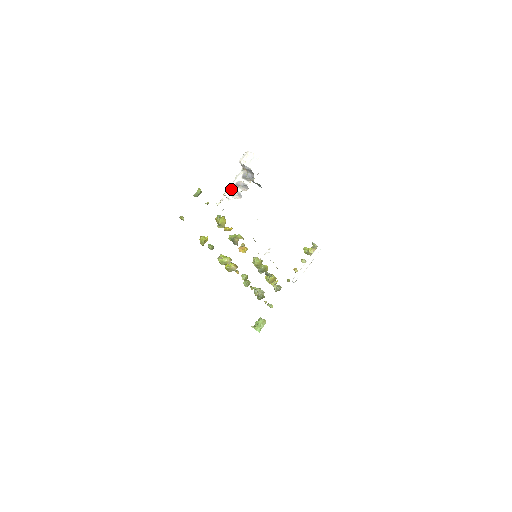
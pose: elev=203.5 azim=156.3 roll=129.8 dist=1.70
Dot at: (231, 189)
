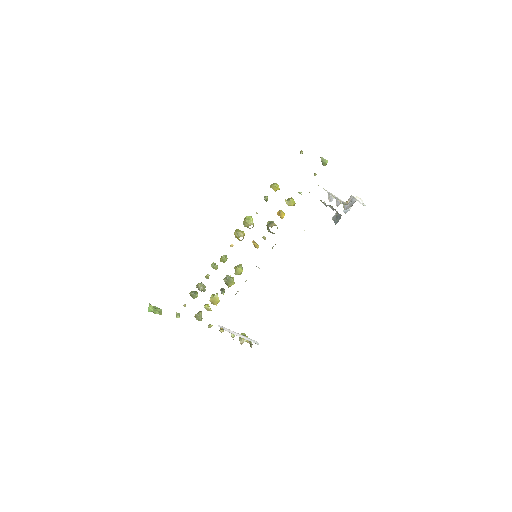
Dot at: (331, 193)
